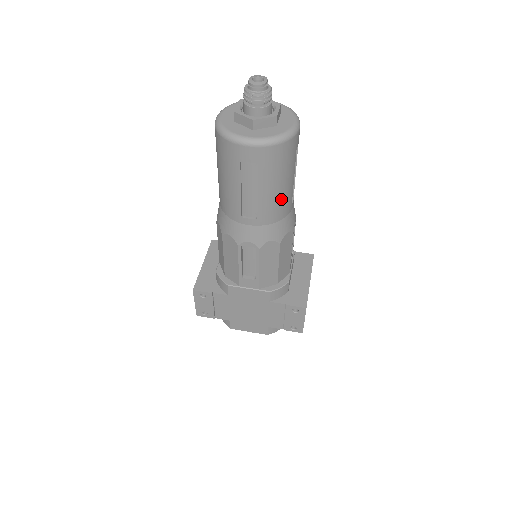
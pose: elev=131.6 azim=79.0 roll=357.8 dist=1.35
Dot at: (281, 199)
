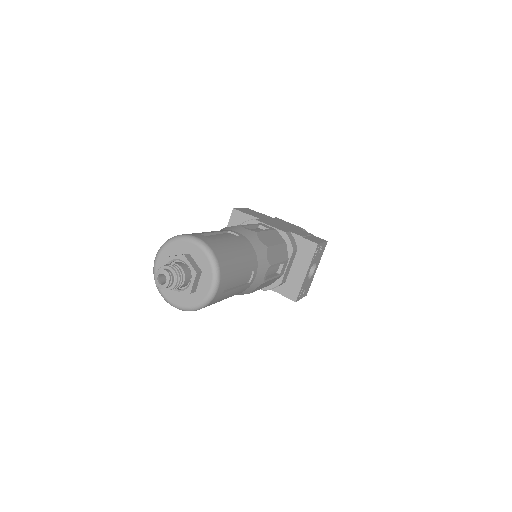
Dot at: (231, 296)
